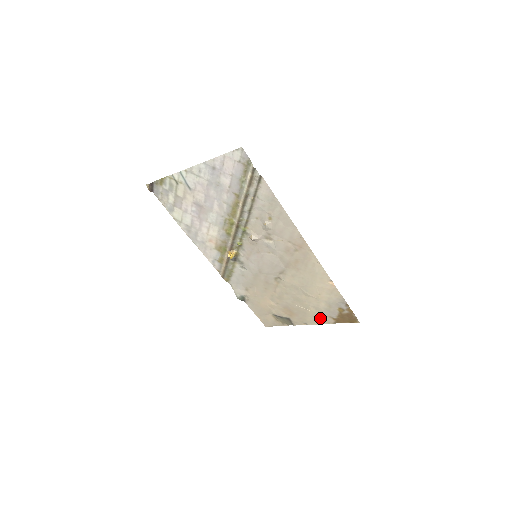
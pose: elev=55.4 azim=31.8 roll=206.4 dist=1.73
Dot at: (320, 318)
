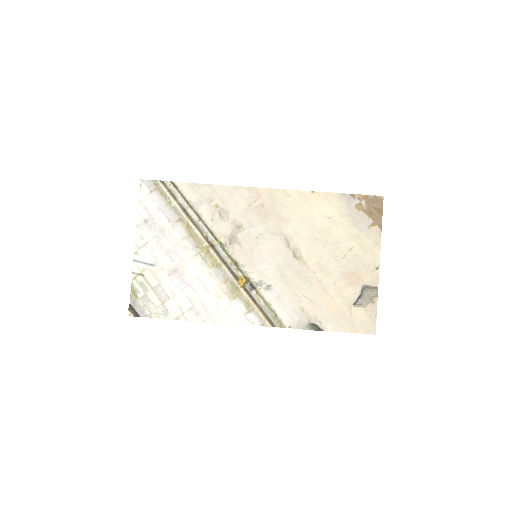
Dot at: (369, 242)
